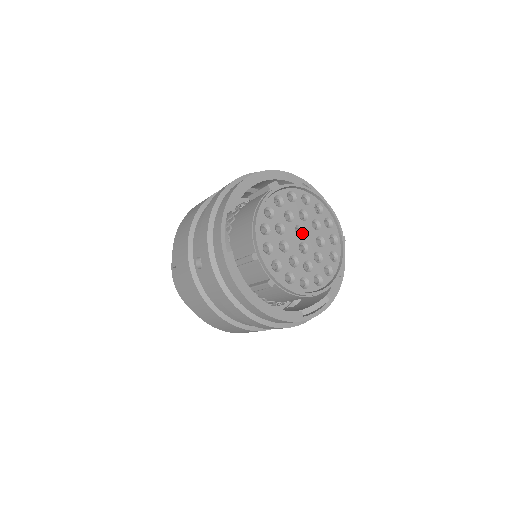
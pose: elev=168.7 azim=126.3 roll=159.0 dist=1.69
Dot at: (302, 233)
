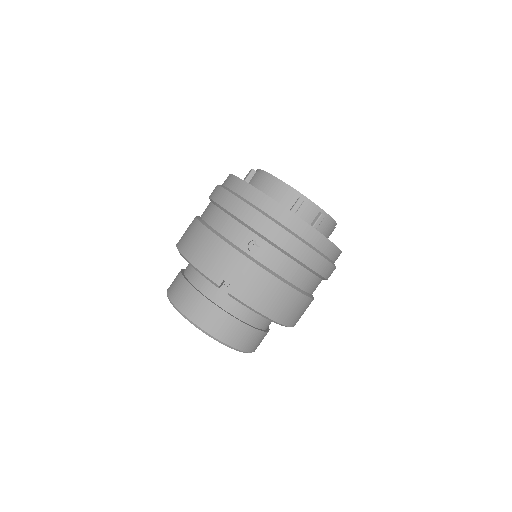
Dot at: occluded
